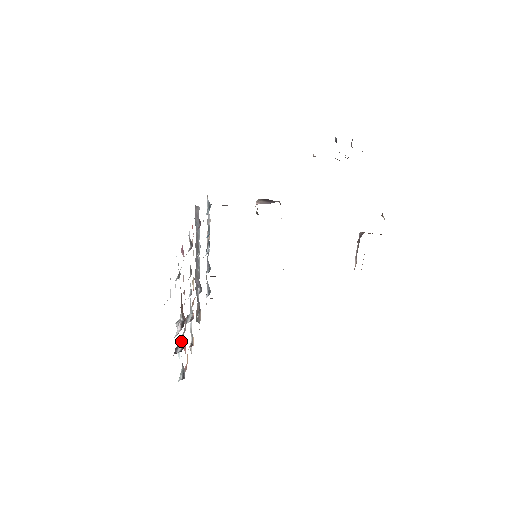
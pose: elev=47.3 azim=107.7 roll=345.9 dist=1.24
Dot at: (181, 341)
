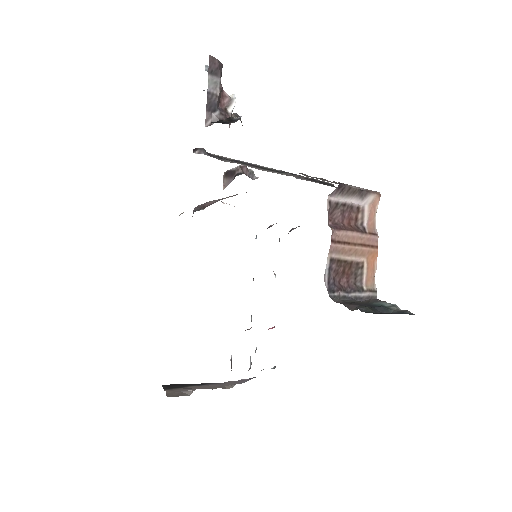
Dot at: occluded
